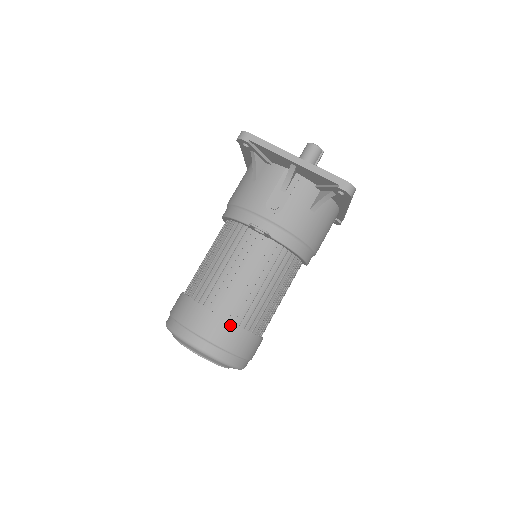
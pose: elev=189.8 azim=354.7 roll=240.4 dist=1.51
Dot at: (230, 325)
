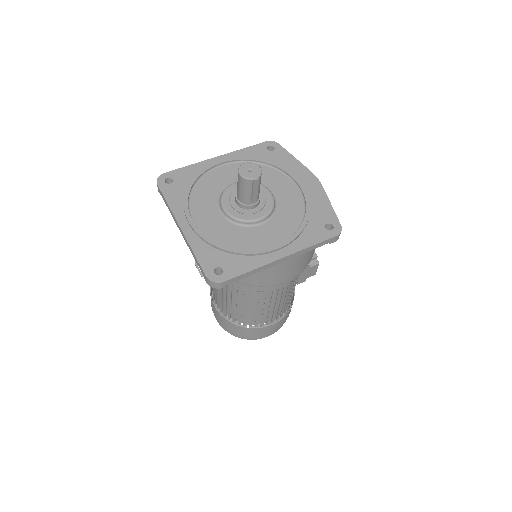
Dot at: (224, 319)
